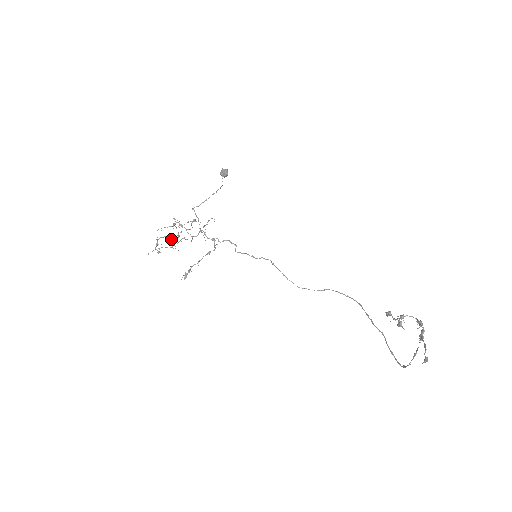
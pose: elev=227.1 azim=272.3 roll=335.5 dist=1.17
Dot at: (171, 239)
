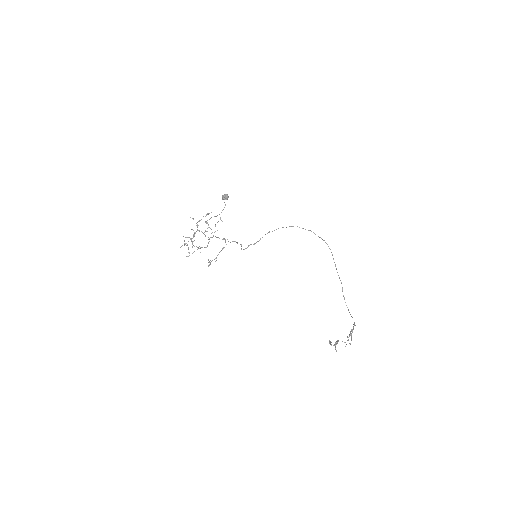
Dot at: (194, 246)
